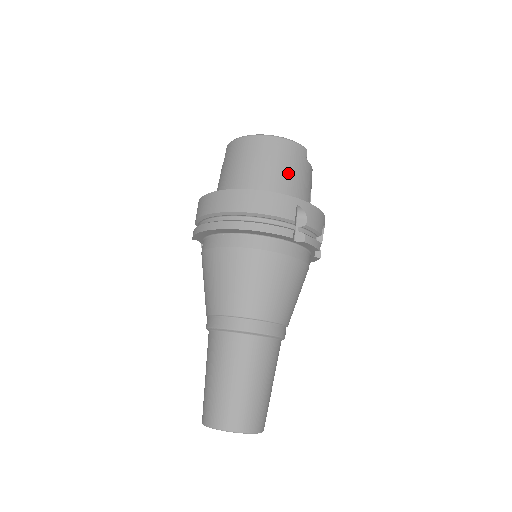
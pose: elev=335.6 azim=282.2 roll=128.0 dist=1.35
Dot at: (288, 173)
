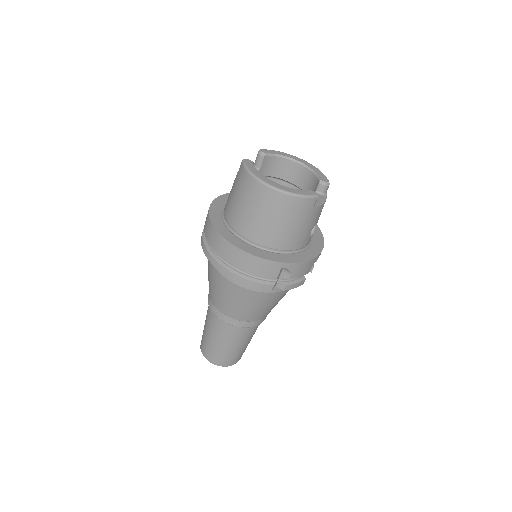
Dot at: (286, 228)
